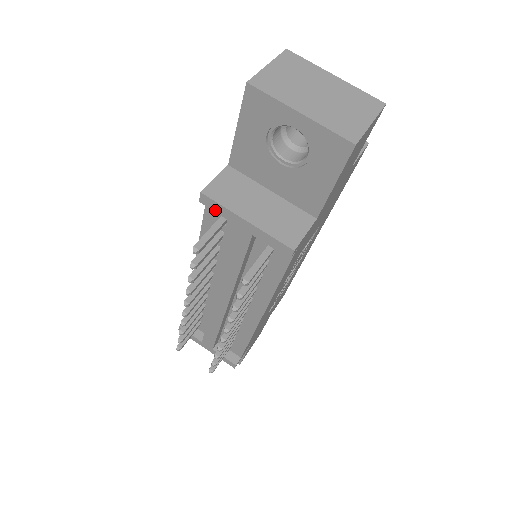
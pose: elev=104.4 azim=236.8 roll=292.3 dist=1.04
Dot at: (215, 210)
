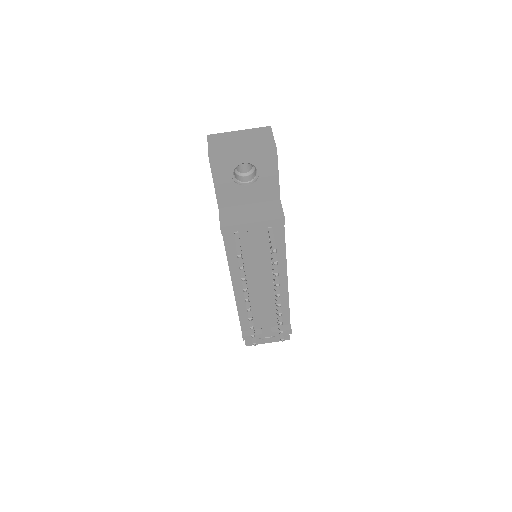
Dot at: (232, 231)
